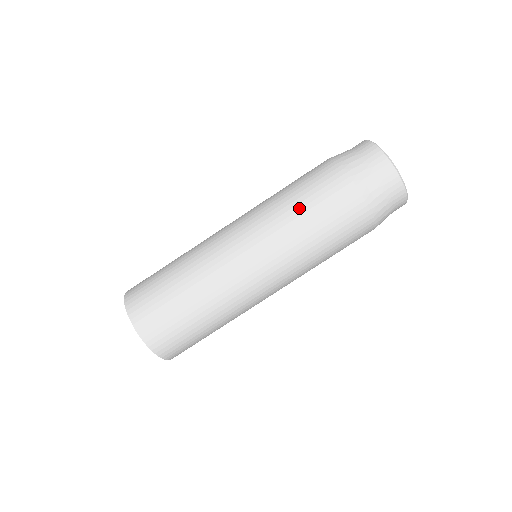
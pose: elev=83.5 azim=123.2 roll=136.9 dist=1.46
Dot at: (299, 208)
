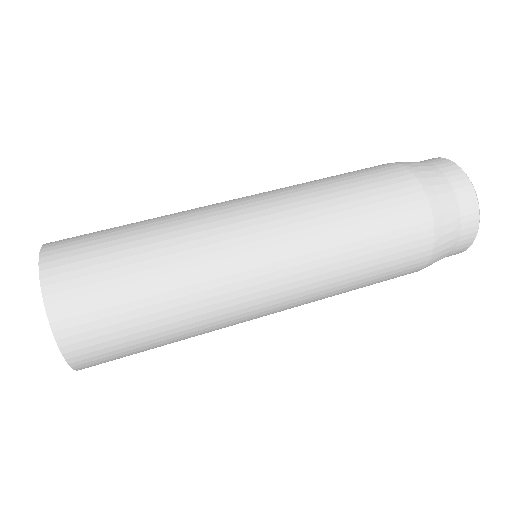
Dot at: (355, 222)
